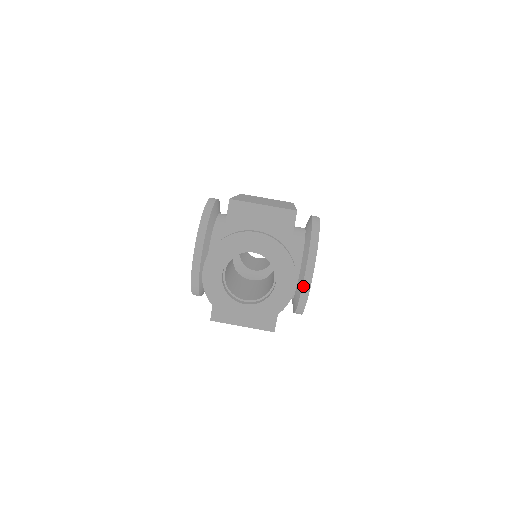
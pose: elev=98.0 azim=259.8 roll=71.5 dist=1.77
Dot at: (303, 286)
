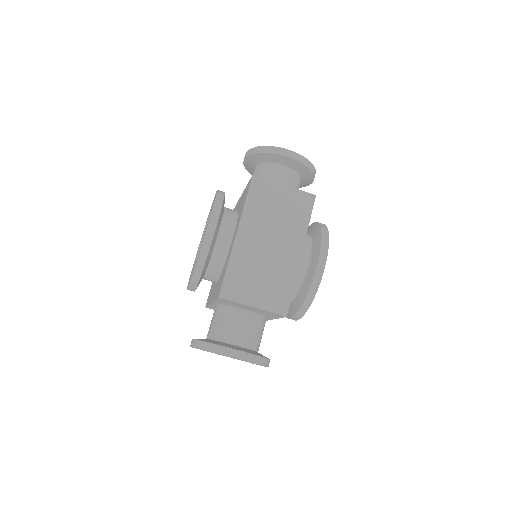
Dot at: occluded
